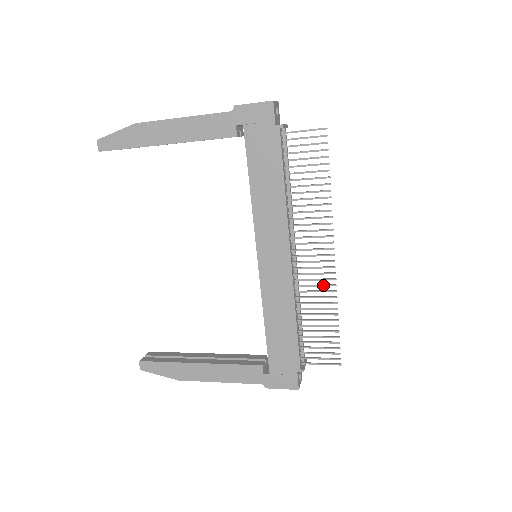
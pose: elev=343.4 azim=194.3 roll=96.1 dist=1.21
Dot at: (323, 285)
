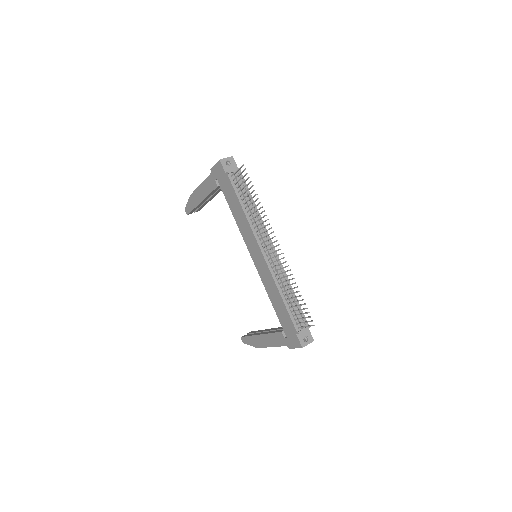
Dot at: (283, 267)
